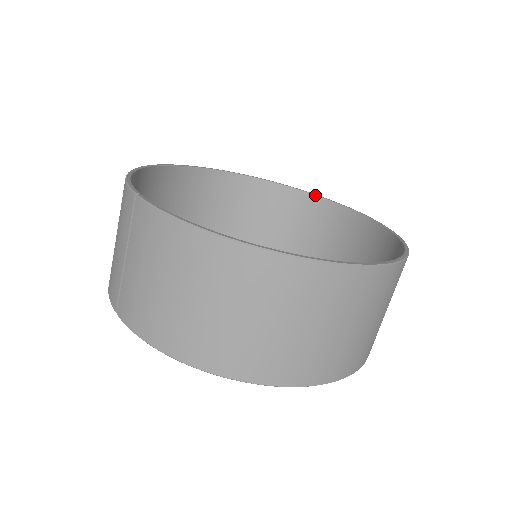
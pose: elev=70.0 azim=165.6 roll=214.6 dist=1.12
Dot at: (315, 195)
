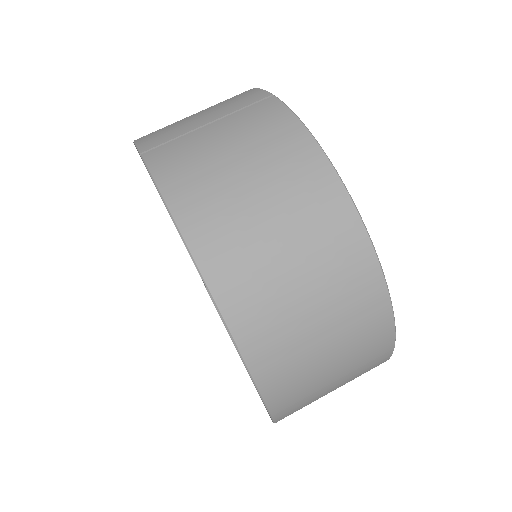
Dot at: occluded
